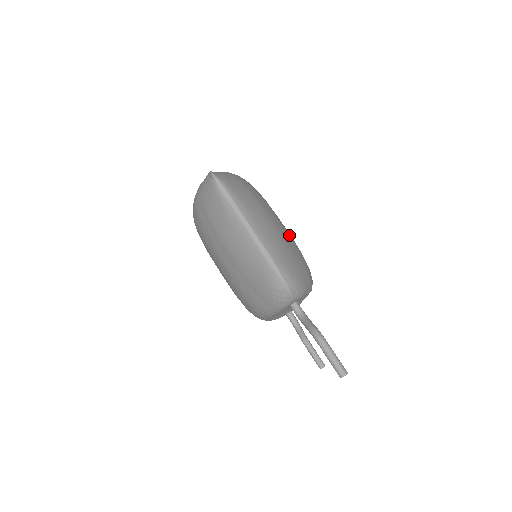
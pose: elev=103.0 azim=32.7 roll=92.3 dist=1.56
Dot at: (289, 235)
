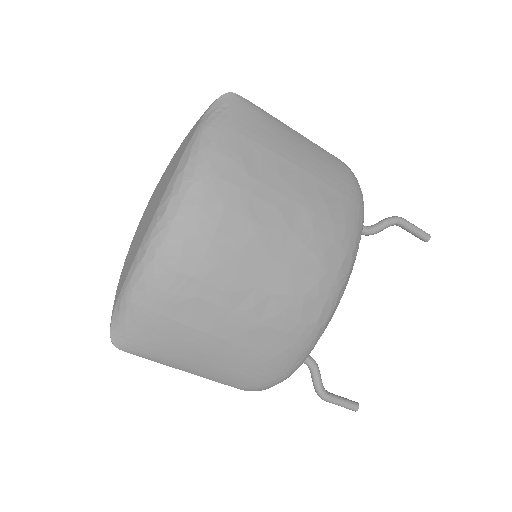
Dot at: (264, 317)
